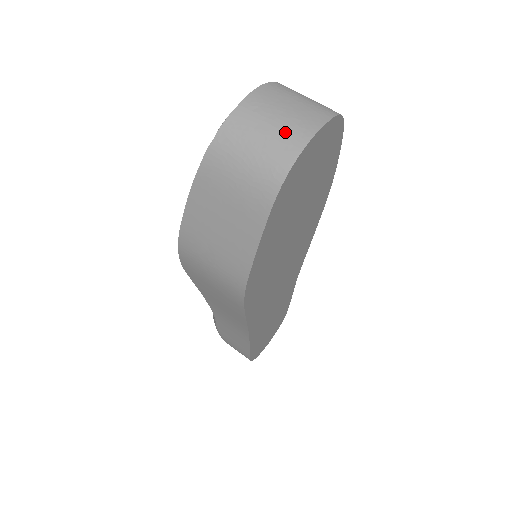
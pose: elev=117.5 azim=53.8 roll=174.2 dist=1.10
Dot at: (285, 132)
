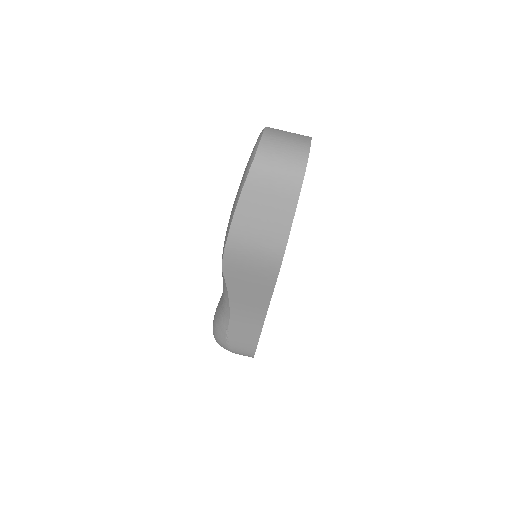
Dot at: (295, 147)
